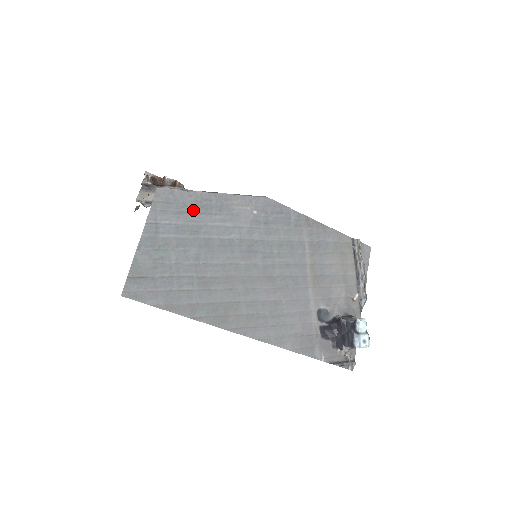
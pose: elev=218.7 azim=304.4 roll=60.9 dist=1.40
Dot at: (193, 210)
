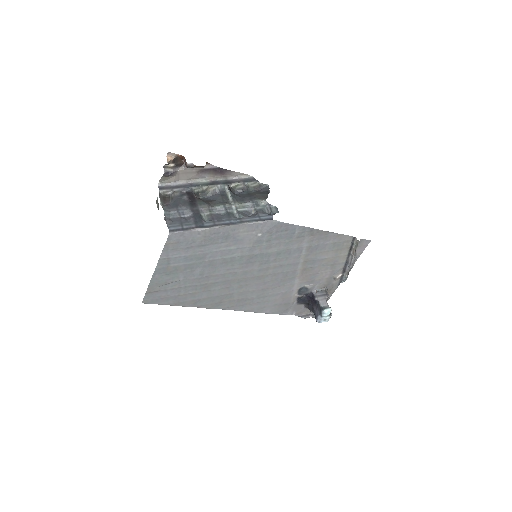
Dot at: (201, 244)
